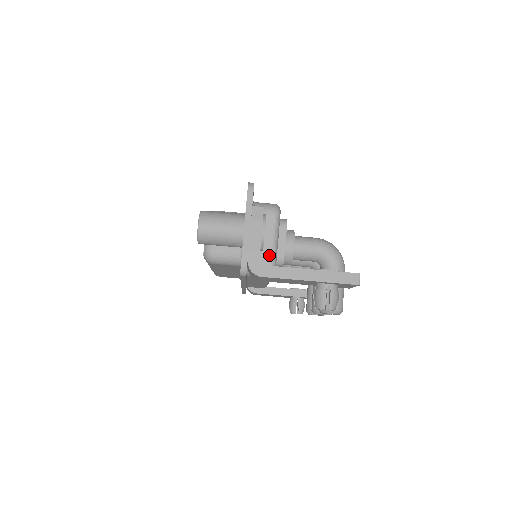
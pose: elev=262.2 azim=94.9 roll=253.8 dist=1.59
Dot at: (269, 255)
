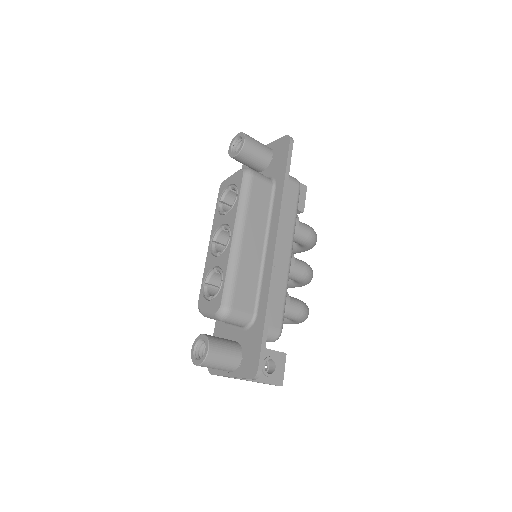
Dot at: occluded
